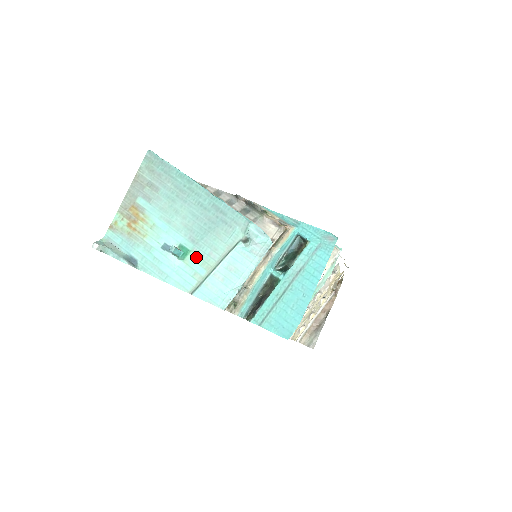
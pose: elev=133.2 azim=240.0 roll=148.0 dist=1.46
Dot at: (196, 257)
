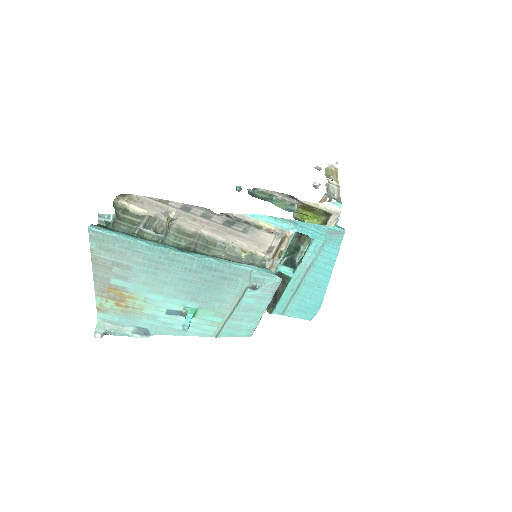
Dot at: (207, 312)
